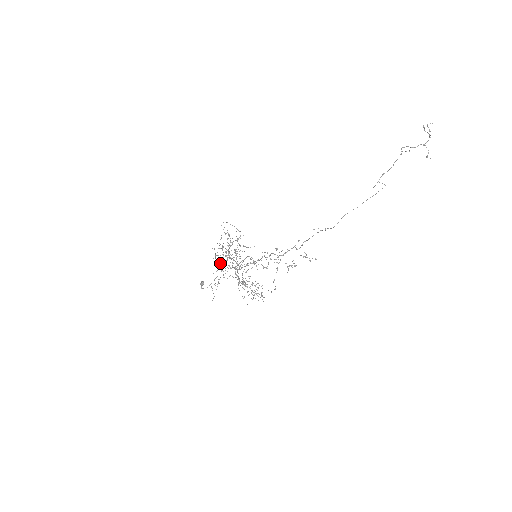
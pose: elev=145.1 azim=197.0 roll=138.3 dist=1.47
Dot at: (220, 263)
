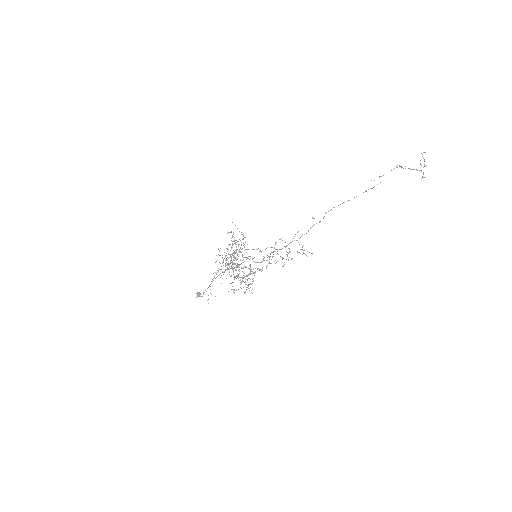
Dot at: occluded
